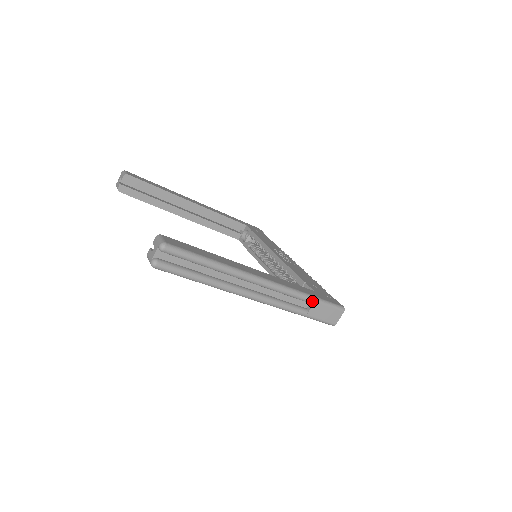
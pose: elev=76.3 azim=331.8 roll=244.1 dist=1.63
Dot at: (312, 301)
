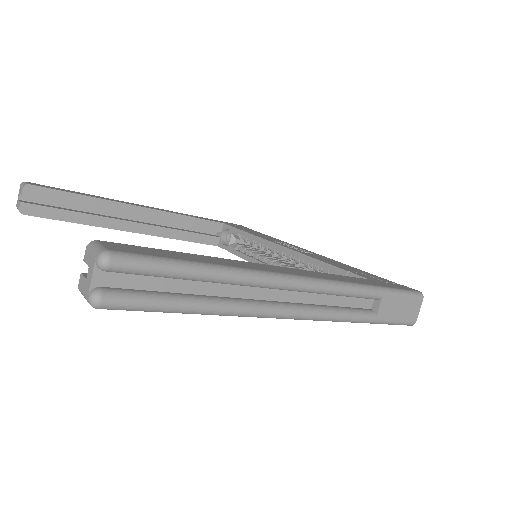
Dot at: (379, 295)
